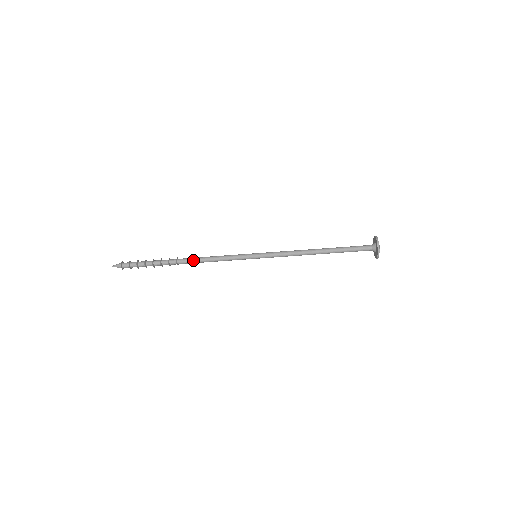
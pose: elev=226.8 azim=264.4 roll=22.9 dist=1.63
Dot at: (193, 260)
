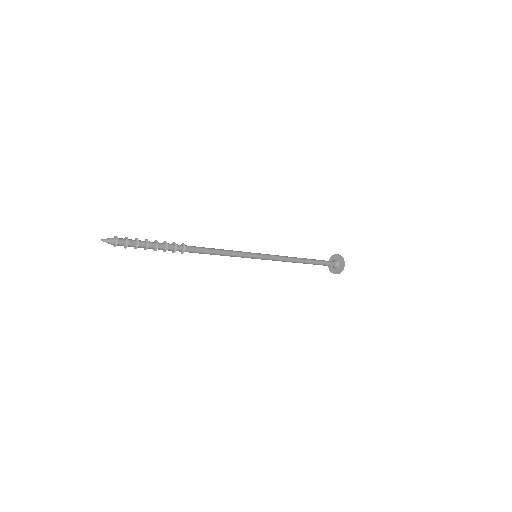
Dot at: (201, 250)
